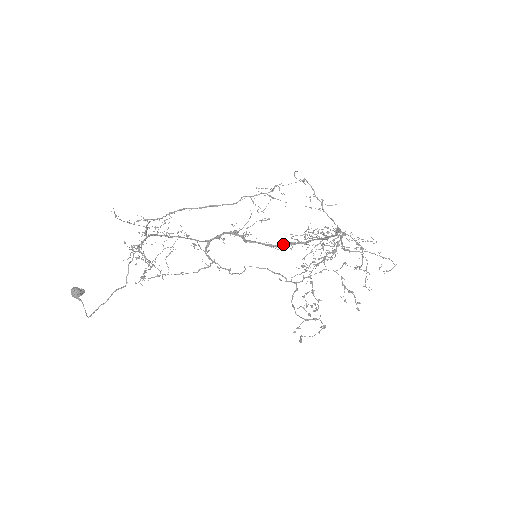
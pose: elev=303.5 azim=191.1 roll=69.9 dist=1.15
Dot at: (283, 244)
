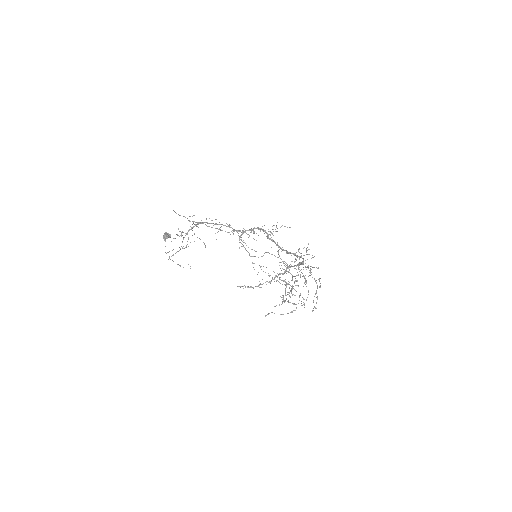
Dot at: (286, 250)
